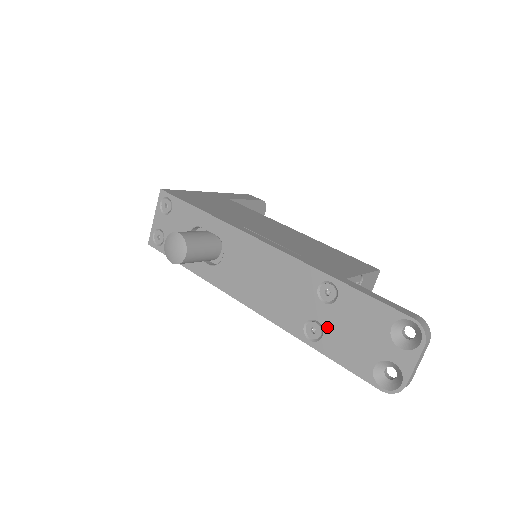
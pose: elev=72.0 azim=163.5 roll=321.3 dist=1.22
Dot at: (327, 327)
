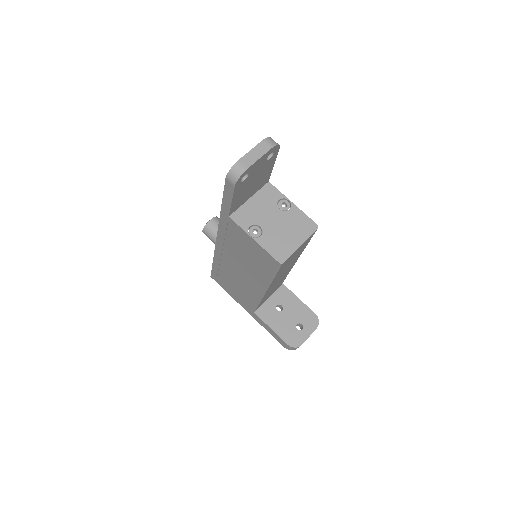
Dot at: occluded
